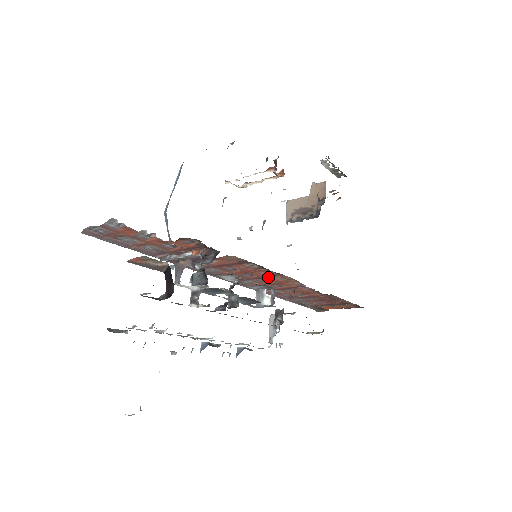
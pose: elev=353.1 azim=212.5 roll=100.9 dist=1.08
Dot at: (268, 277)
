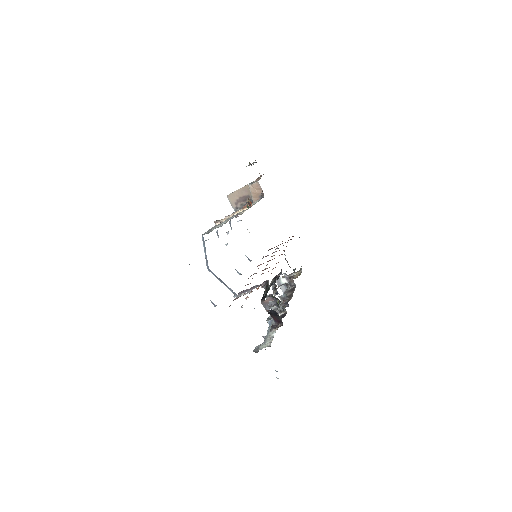
Dot at: occluded
